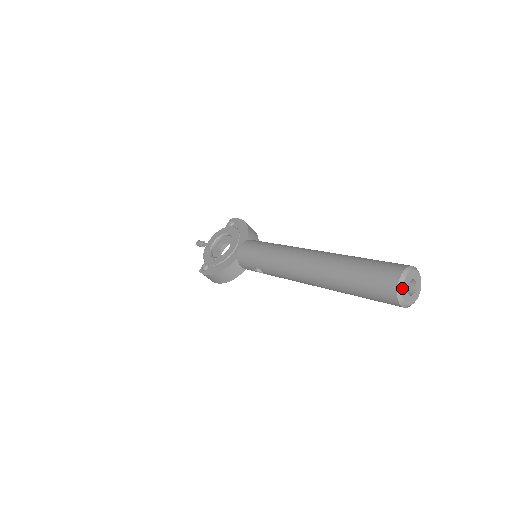
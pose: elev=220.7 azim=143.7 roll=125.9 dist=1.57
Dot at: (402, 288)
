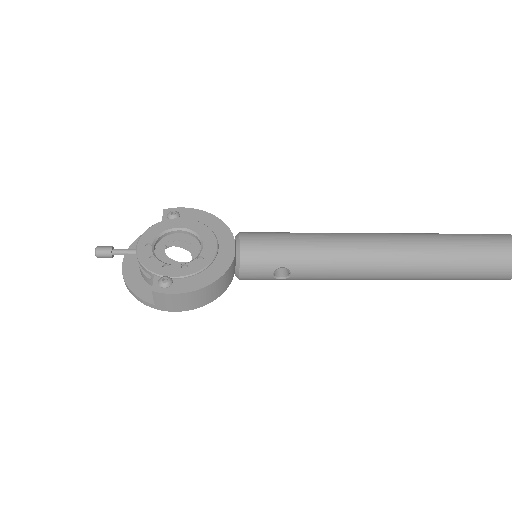
Dot at: out of frame
